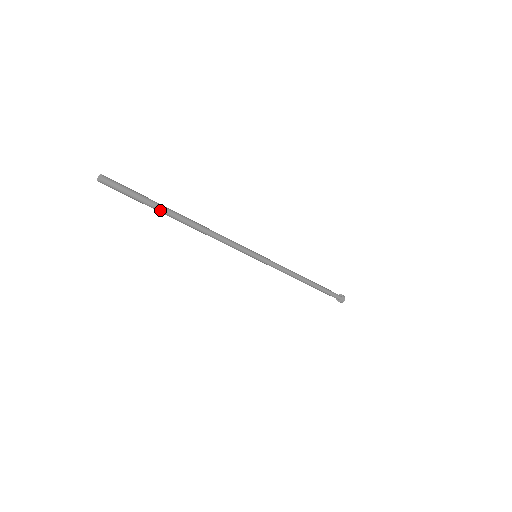
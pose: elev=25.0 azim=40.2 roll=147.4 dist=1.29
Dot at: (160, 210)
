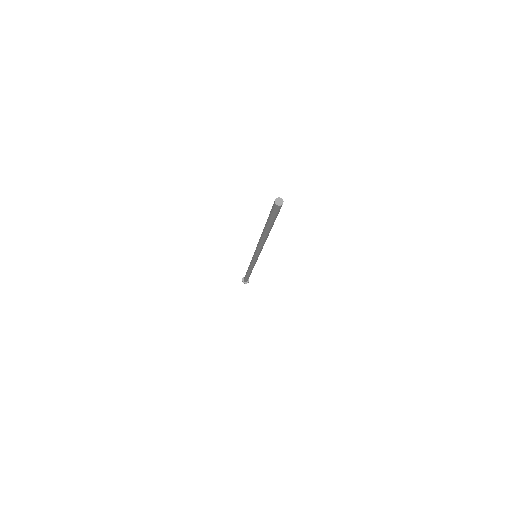
Dot at: (272, 226)
